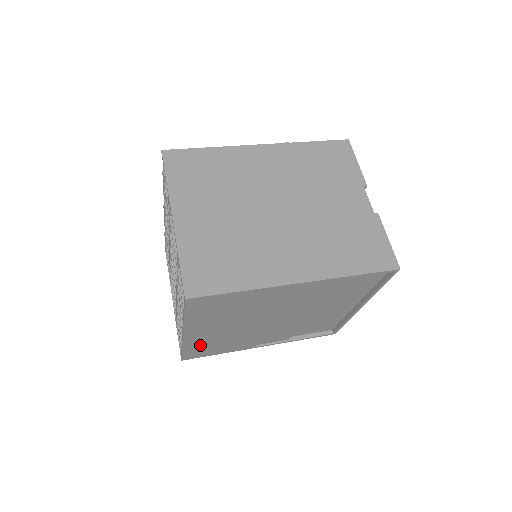
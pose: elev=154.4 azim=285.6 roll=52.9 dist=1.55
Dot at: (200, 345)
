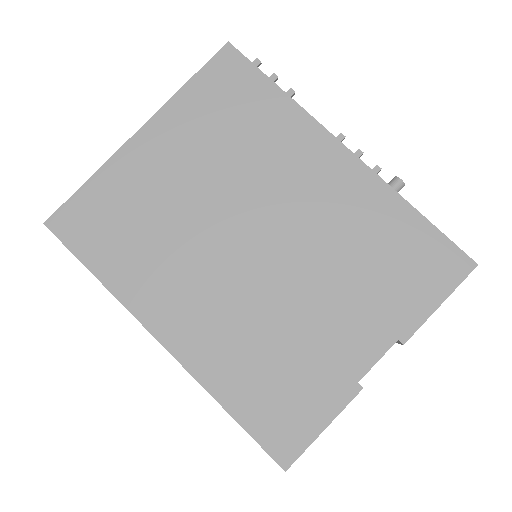
Dot at: occluded
